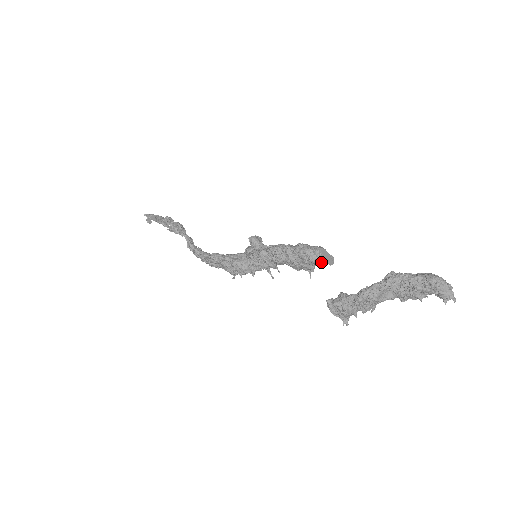
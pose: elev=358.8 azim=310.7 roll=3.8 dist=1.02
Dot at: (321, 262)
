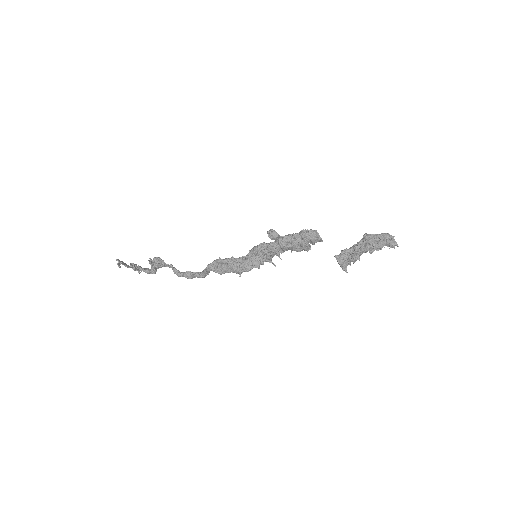
Dot at: (320, 238)
